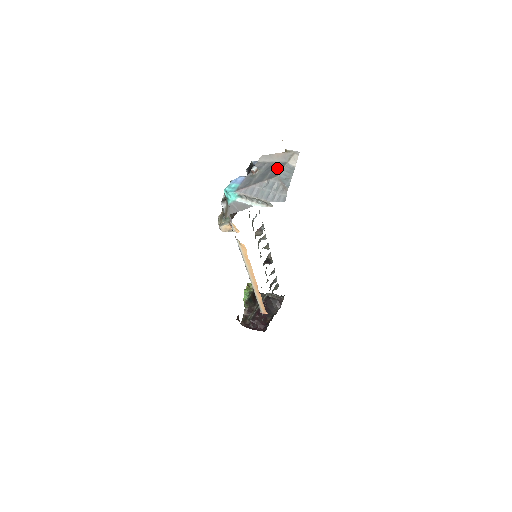
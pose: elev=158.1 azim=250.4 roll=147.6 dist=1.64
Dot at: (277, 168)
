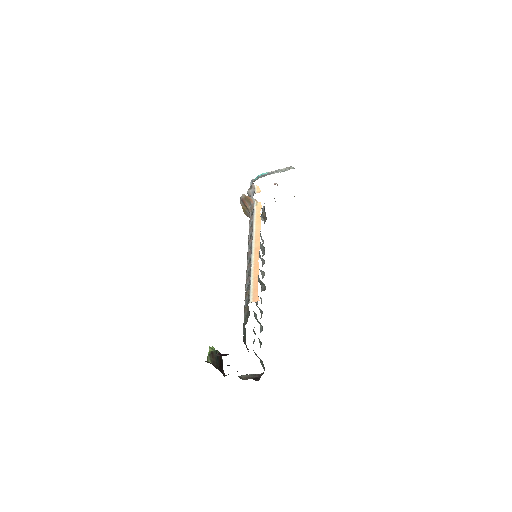
Dot at: occluded
